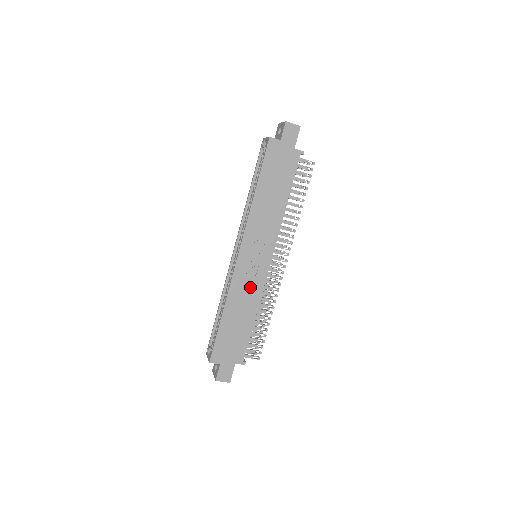
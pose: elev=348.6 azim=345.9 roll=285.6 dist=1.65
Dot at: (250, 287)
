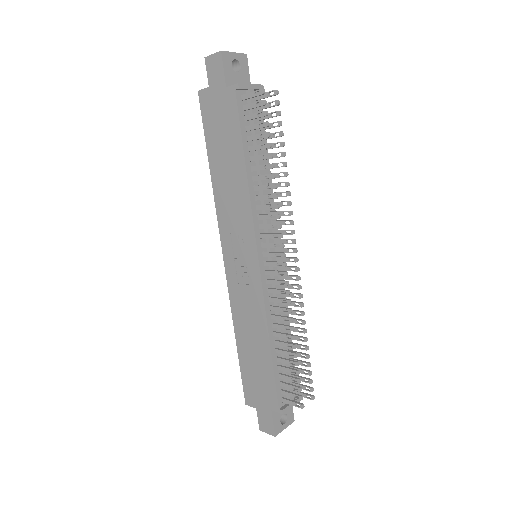
Dot at: (250, 302)
